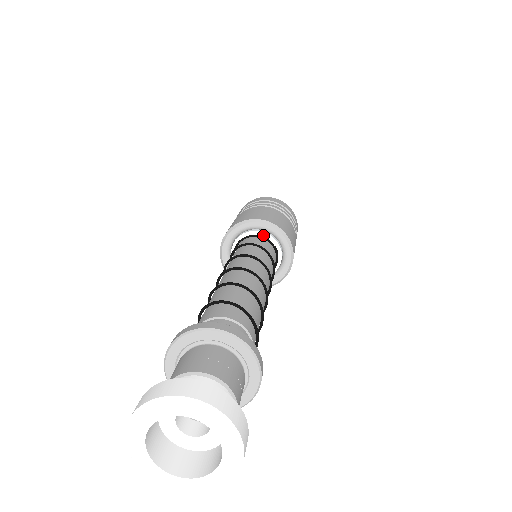
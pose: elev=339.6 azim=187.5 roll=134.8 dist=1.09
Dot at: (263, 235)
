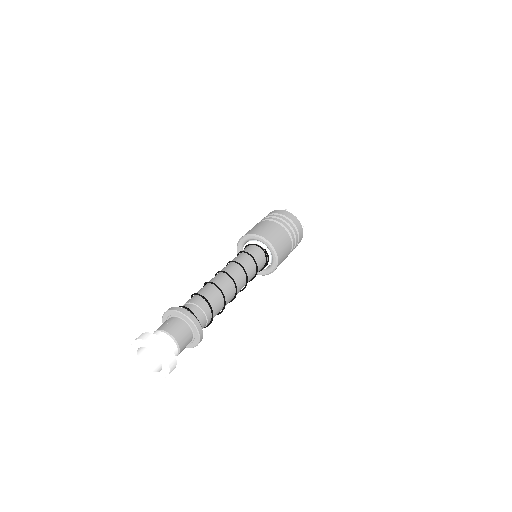
Dot at: (256, 243)
